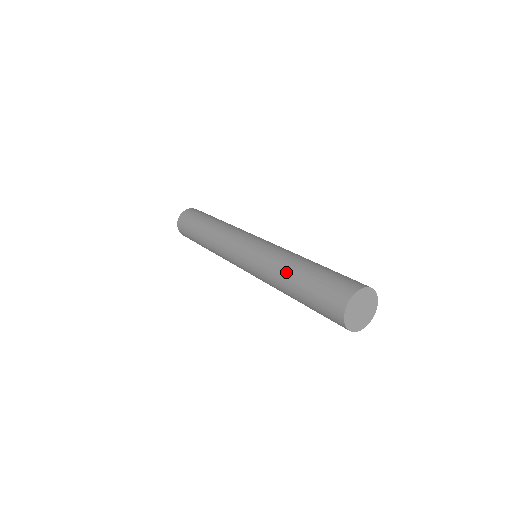
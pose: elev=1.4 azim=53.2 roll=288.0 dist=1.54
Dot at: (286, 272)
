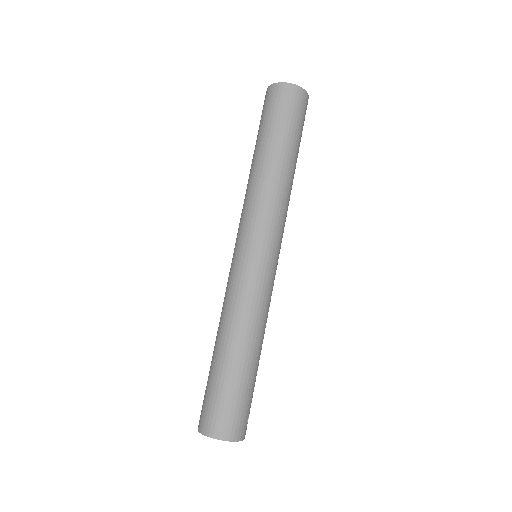
Dot at: occluded
